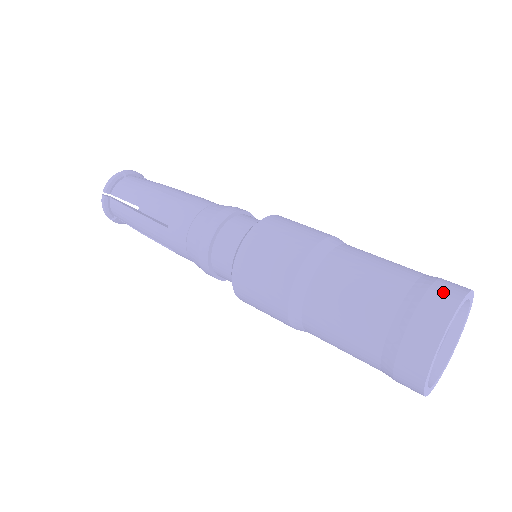
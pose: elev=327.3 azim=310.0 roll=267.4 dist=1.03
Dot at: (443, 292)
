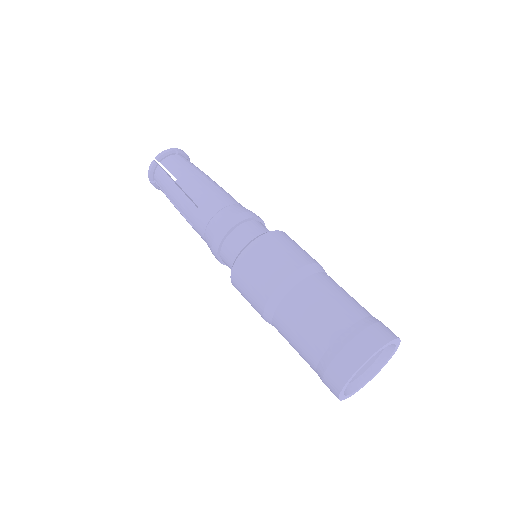
Dot at: (380, 331)
